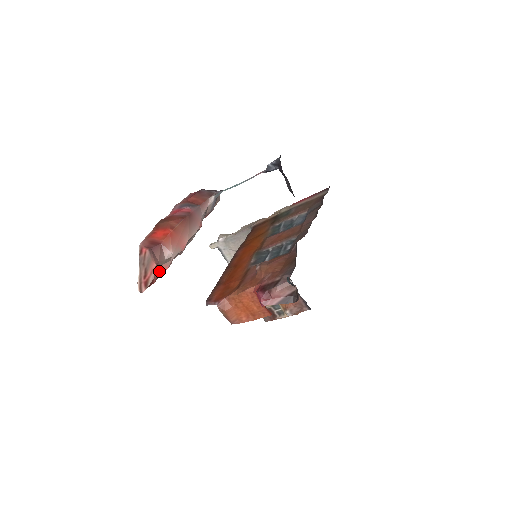
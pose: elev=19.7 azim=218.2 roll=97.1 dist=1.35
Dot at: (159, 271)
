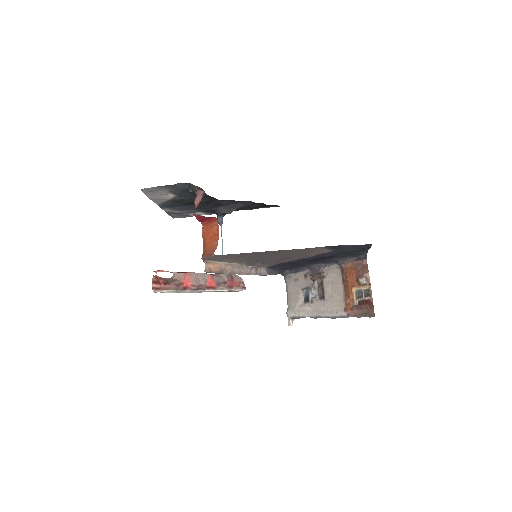
Dot at: (155, 271)
